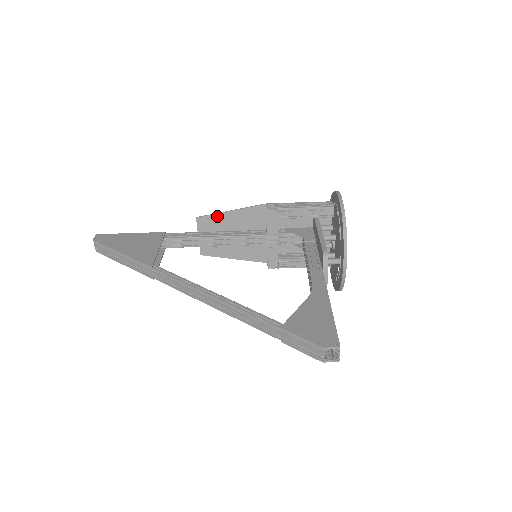
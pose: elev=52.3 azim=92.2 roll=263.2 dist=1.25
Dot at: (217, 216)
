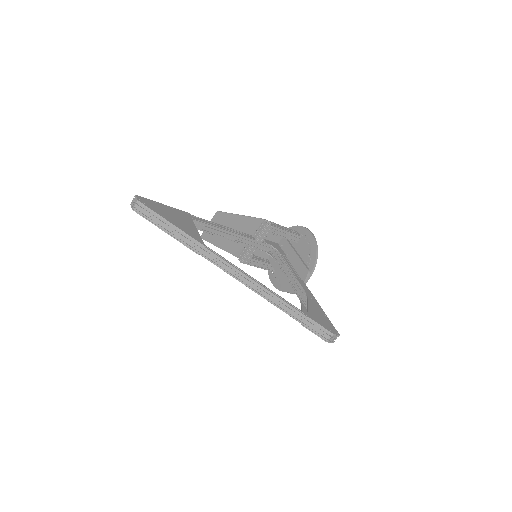
Dot at: (231, 215)
